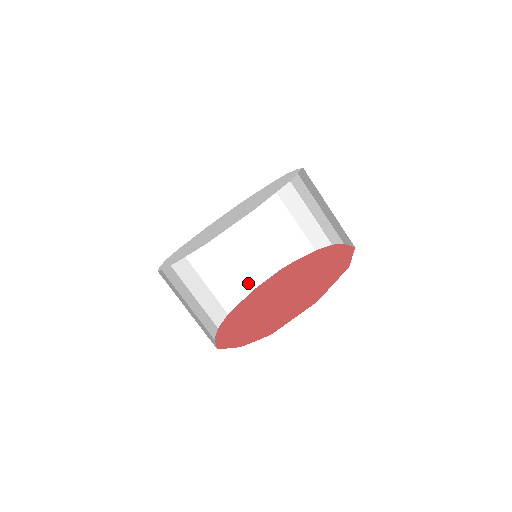
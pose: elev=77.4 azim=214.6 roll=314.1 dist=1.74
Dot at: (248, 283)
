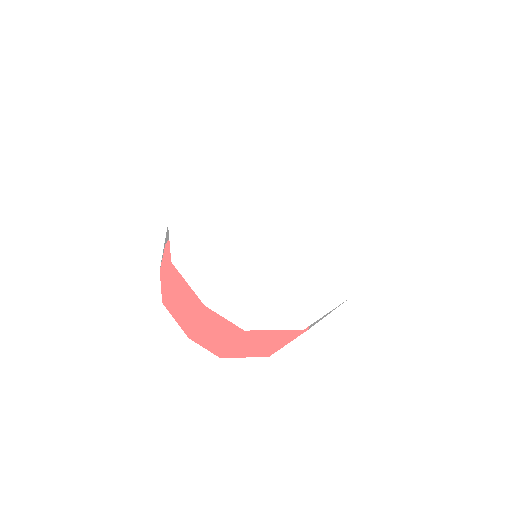
Dot at: occluded
